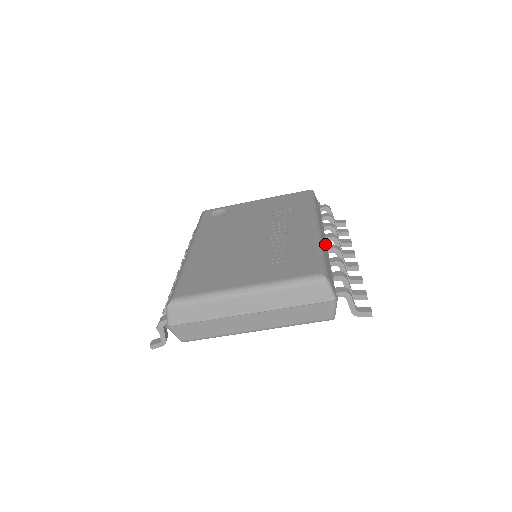
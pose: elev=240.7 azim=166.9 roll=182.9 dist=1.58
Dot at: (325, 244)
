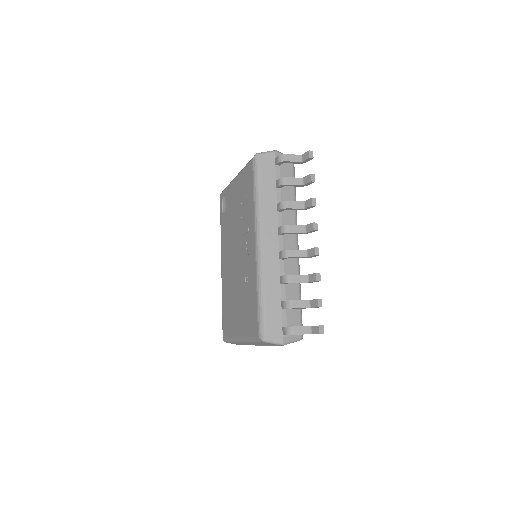
Dot at: (273, 259)
